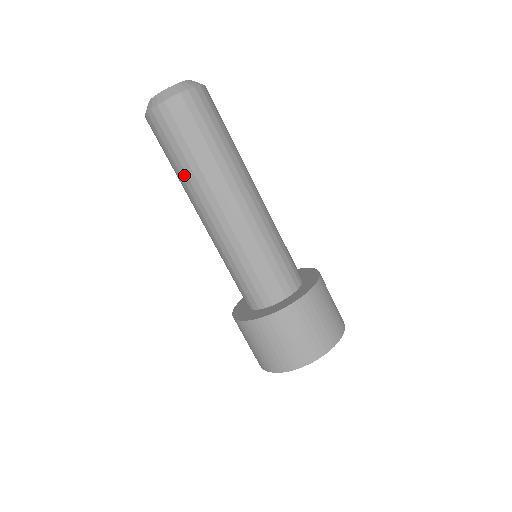
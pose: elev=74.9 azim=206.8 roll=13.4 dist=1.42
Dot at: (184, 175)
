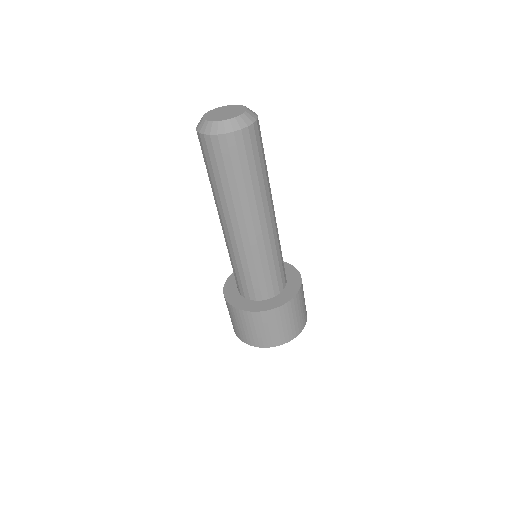
Dot at: occluded
